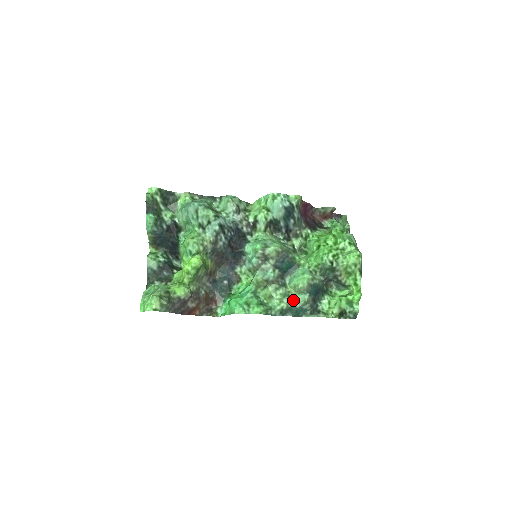
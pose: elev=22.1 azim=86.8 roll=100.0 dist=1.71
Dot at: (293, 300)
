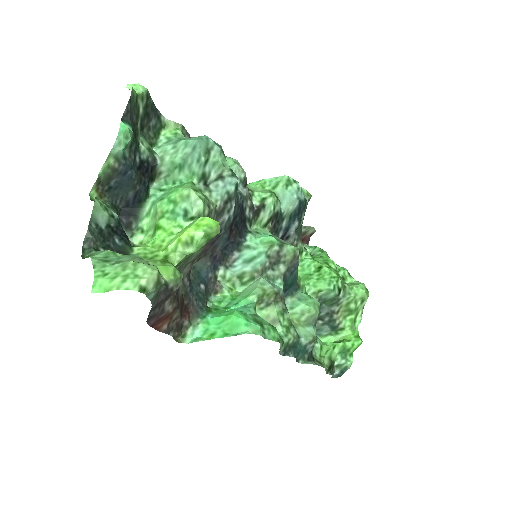
Dot at: (298, 333)
